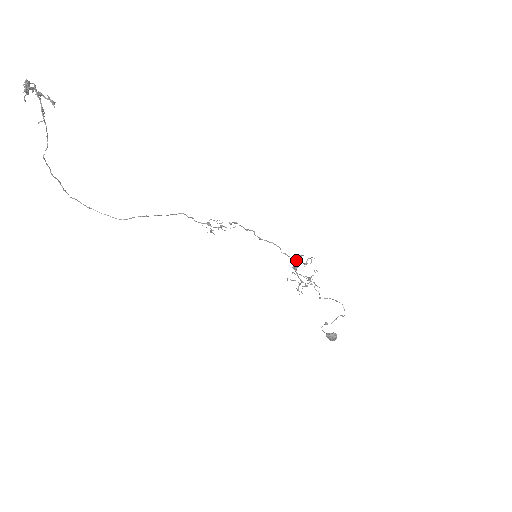
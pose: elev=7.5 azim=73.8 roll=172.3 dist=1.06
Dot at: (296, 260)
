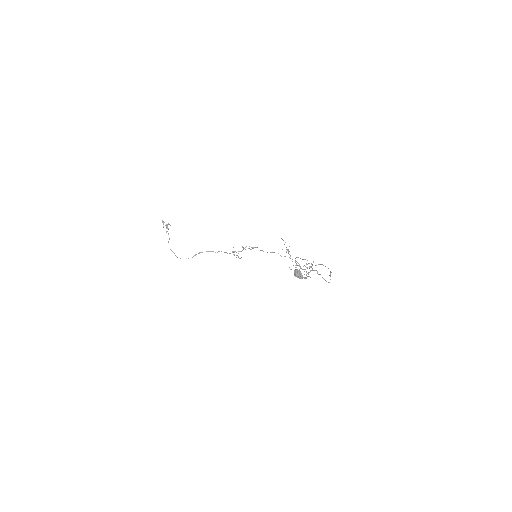
Dot at: occluded
